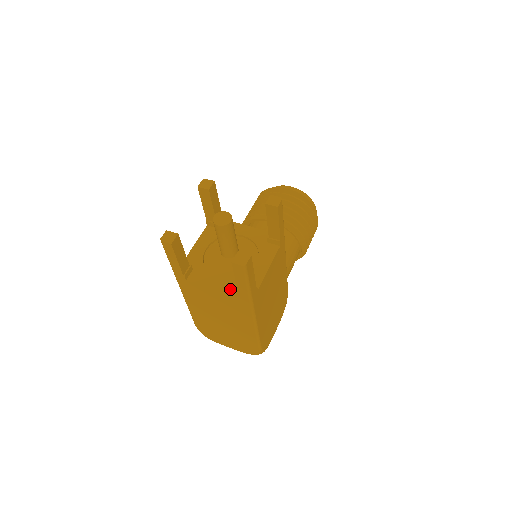
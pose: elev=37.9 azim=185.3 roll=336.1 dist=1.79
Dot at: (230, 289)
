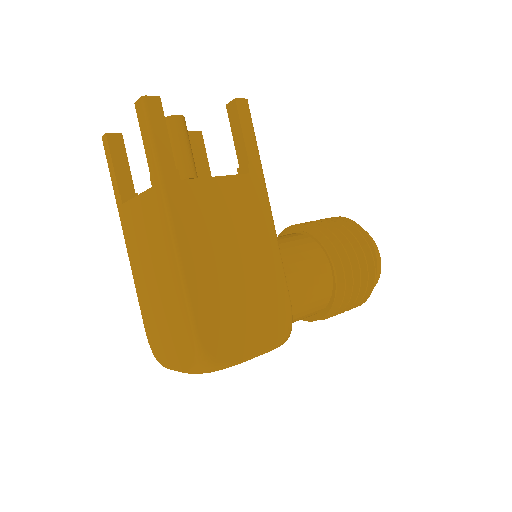
Dot at: occluded
